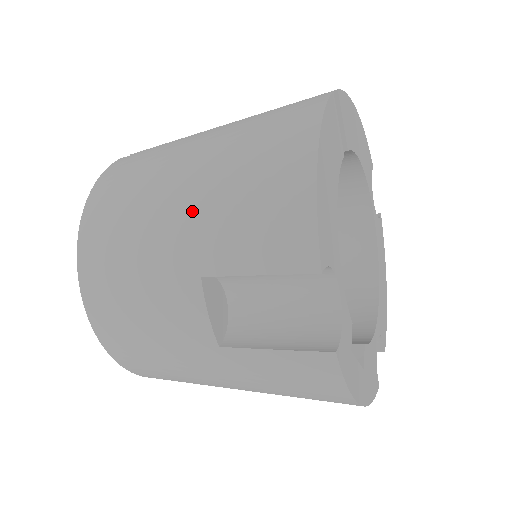
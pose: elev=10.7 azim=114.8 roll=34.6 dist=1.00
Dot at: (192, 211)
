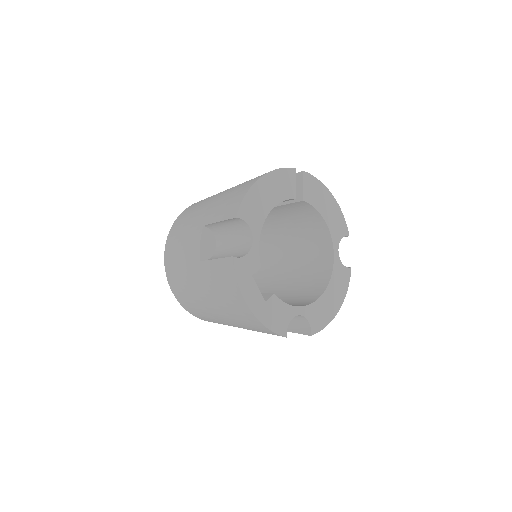
Dot at: (214, 202)
